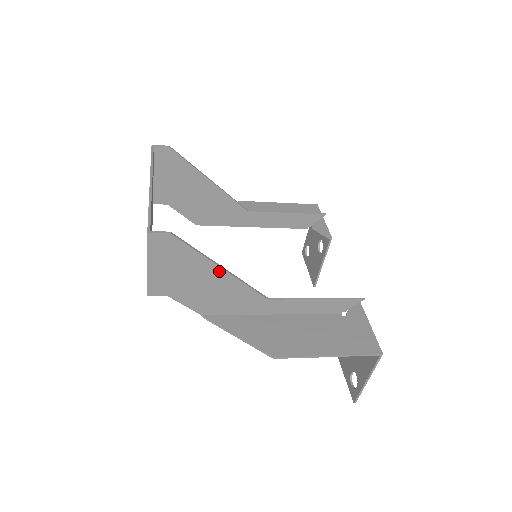
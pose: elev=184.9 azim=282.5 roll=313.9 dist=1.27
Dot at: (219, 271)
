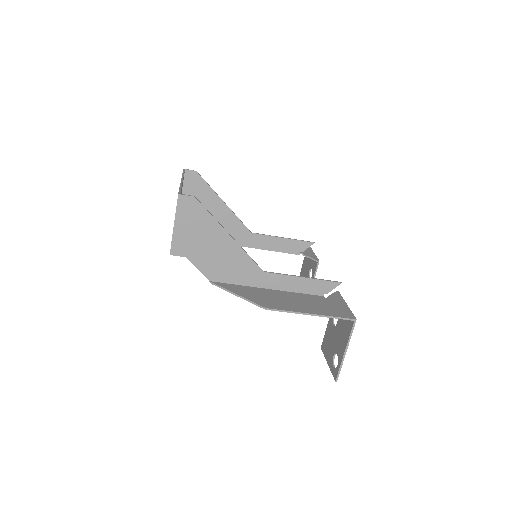
Dot at: (227, 237)
